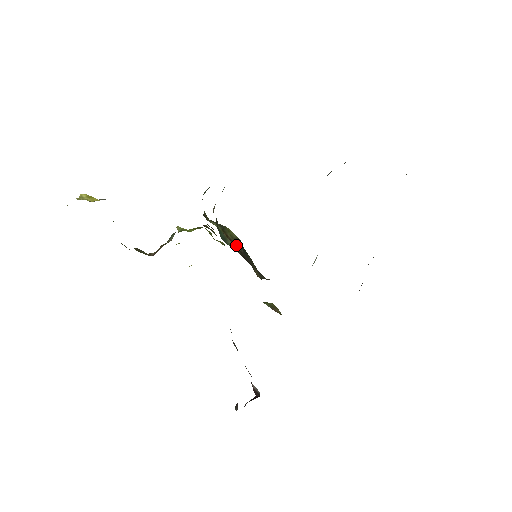
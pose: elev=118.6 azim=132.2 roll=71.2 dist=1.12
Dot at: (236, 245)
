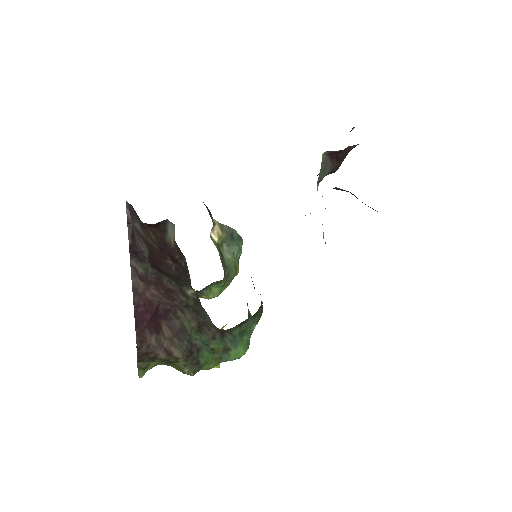
Dot at: occluded
